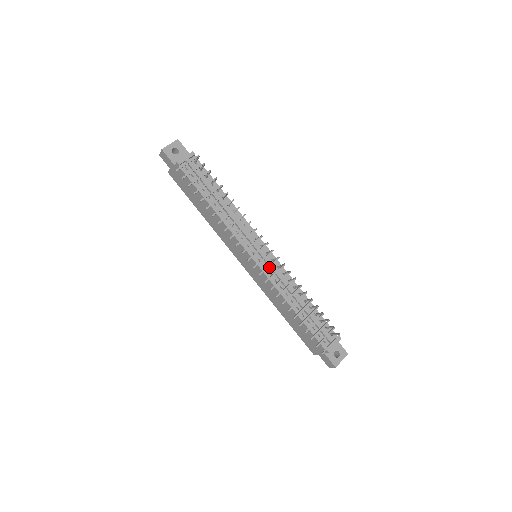
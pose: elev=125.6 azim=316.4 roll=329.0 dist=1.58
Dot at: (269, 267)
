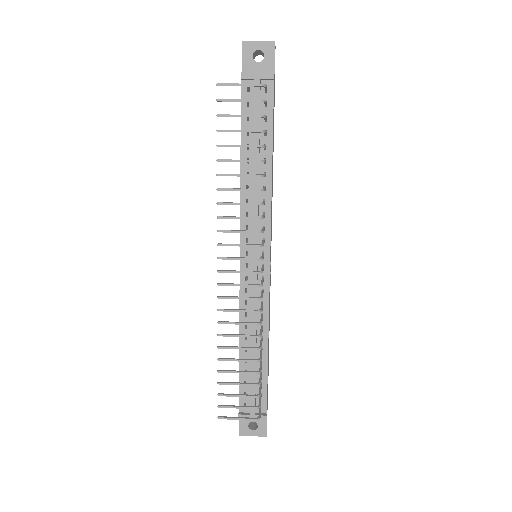
Dot at: (252, 282)
